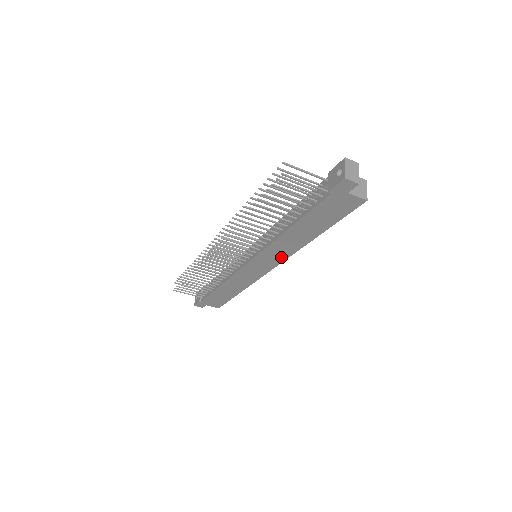
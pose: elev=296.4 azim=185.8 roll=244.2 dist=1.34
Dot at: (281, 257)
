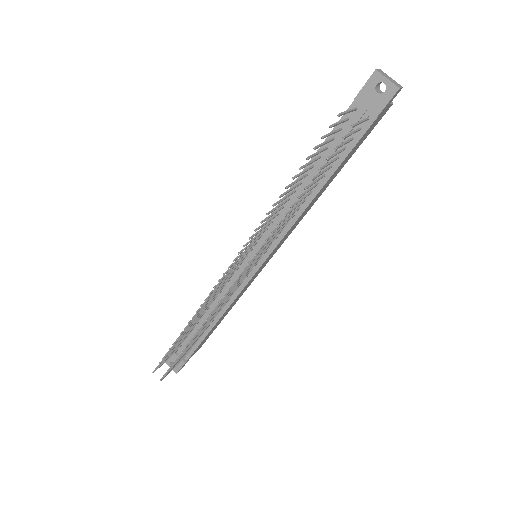
Dot at: (290, 233)
